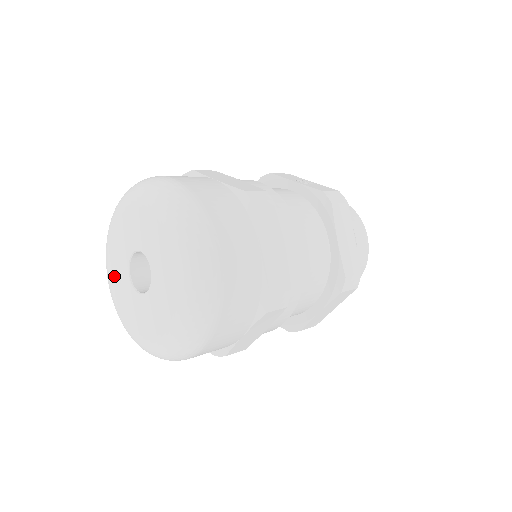
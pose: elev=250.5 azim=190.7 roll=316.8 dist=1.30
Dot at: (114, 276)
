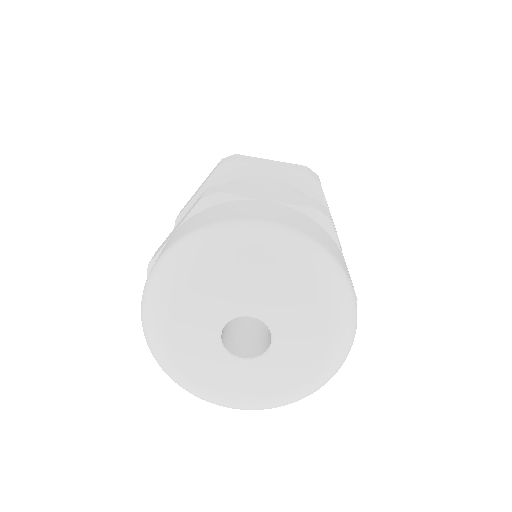
Dot at: (195, 299)
